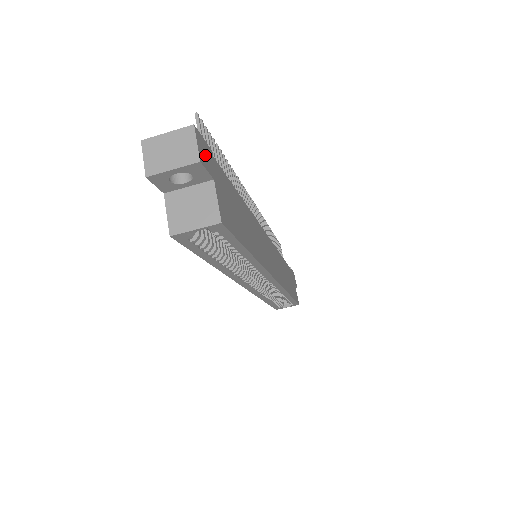
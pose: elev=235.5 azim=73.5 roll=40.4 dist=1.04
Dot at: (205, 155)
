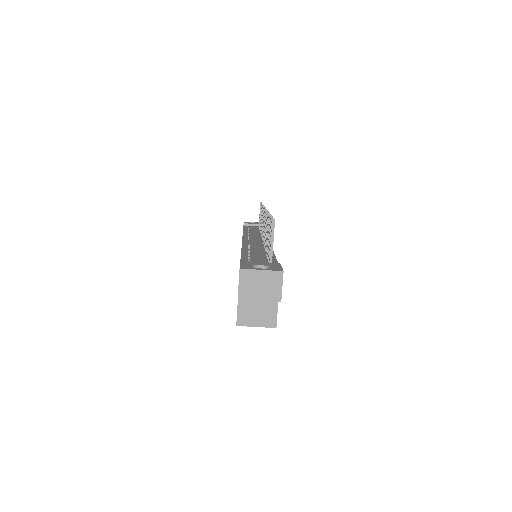
Dot at: occluded
